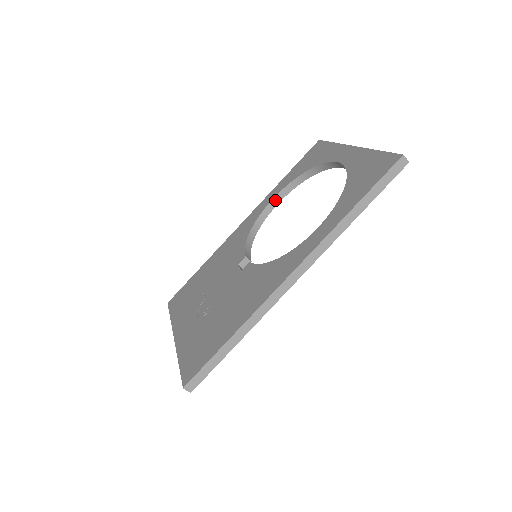
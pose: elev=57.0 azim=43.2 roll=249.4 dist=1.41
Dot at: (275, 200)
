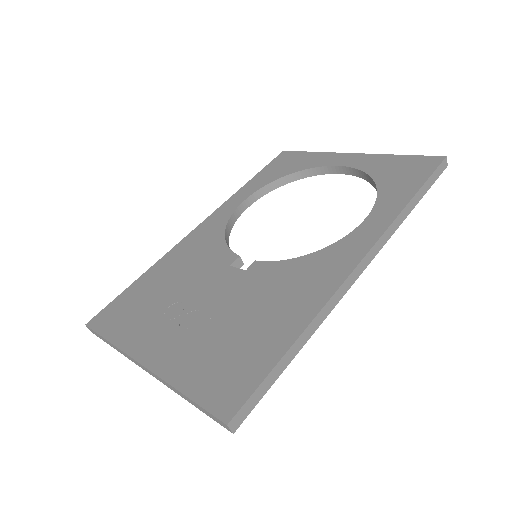
Dot at: (246, 203)
